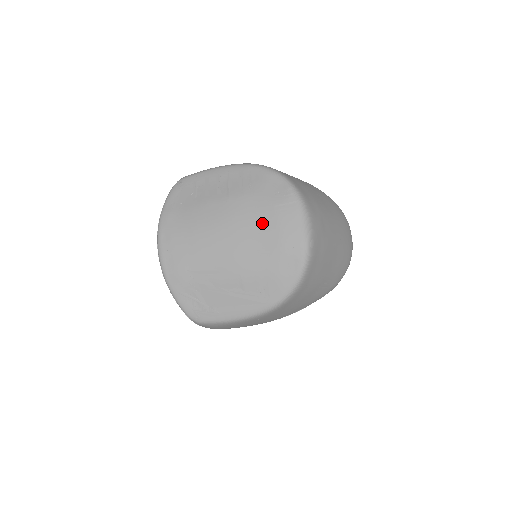
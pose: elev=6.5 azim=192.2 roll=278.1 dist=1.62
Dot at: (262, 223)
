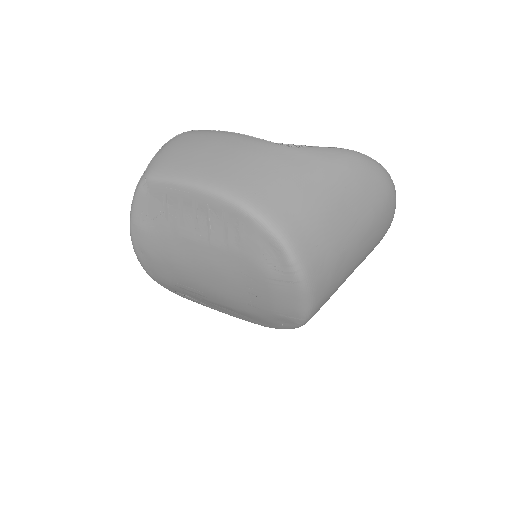
Dot at: (252, 287)
